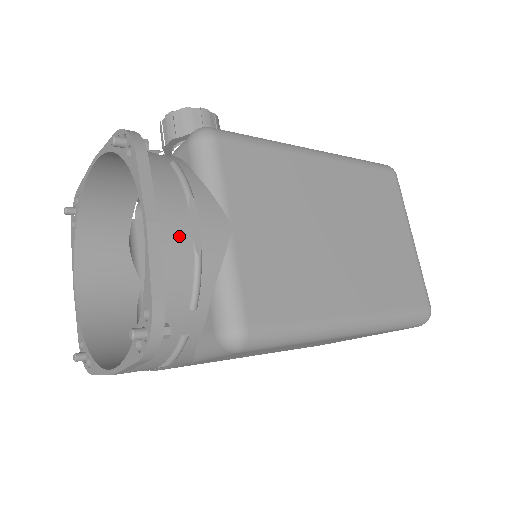
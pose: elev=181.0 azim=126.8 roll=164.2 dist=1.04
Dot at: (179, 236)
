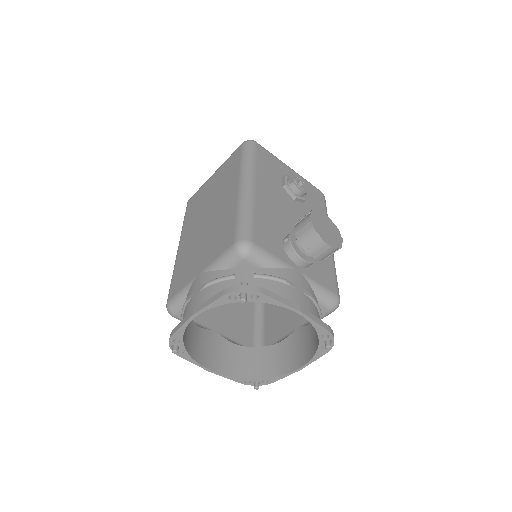
Dot at: (296, 357)
